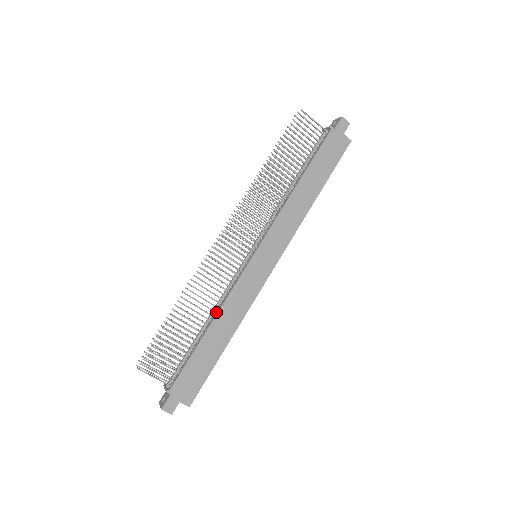
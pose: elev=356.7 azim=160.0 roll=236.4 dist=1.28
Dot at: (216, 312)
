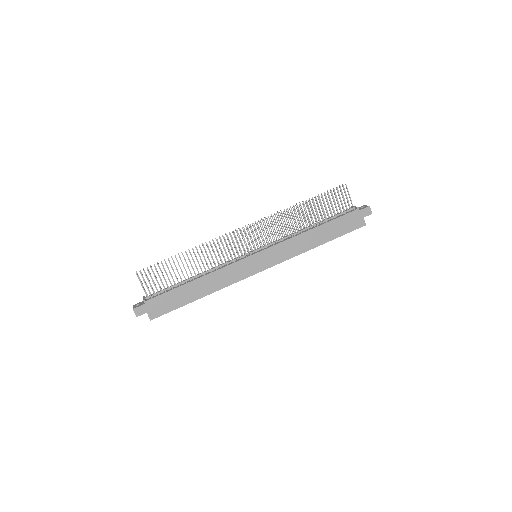
Dot at: (207, 273)
